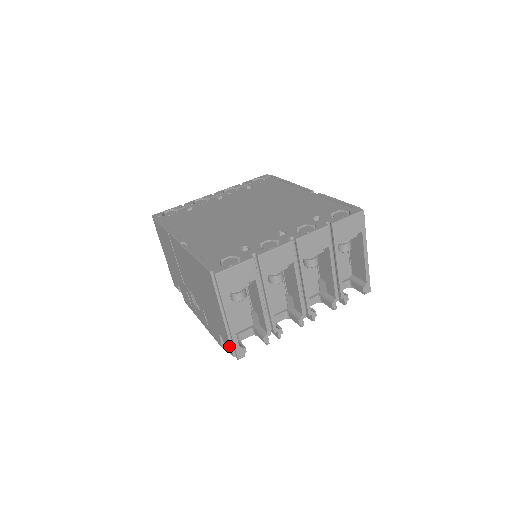
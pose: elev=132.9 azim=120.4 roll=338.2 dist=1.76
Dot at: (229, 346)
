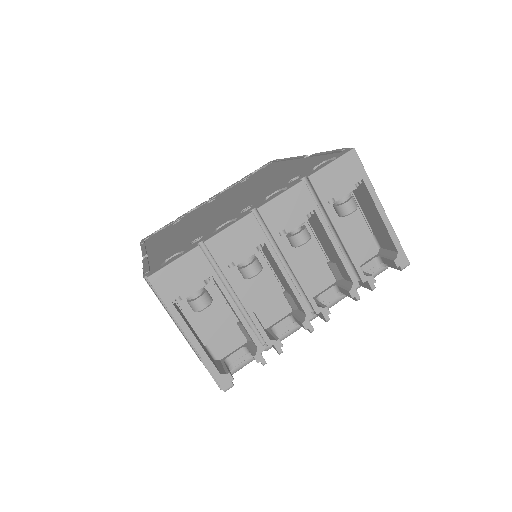
Dot at: (211, 375)
